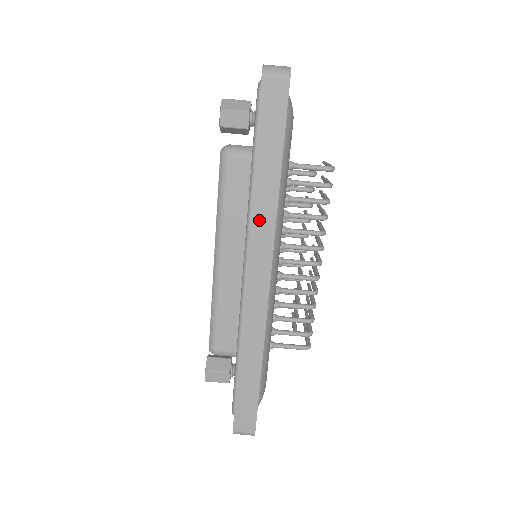
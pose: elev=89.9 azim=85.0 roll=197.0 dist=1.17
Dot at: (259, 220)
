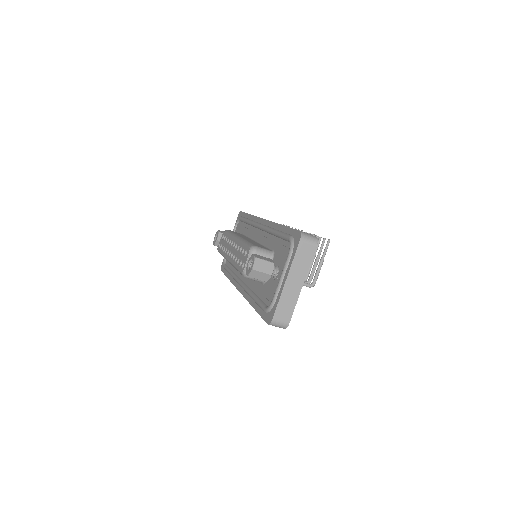
Dot at: occluded
